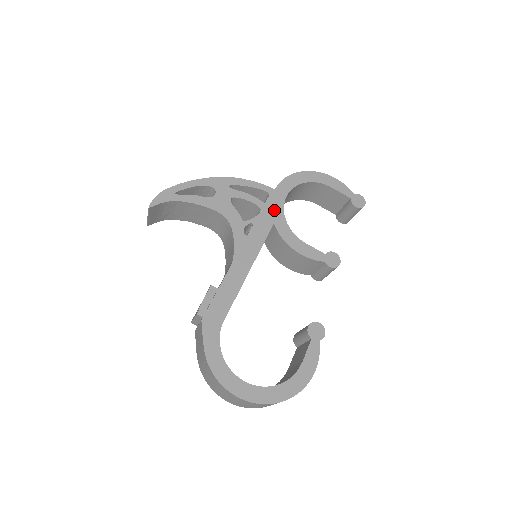
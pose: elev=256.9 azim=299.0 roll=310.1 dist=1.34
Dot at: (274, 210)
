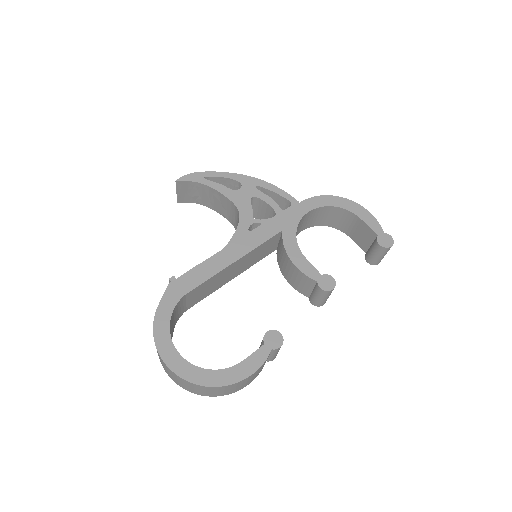
Dot at: (289, 219)
